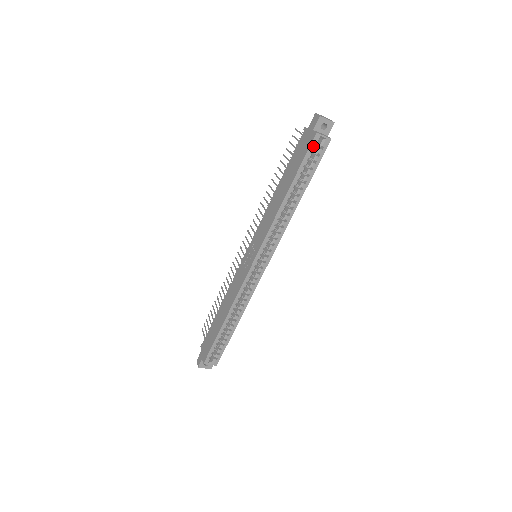
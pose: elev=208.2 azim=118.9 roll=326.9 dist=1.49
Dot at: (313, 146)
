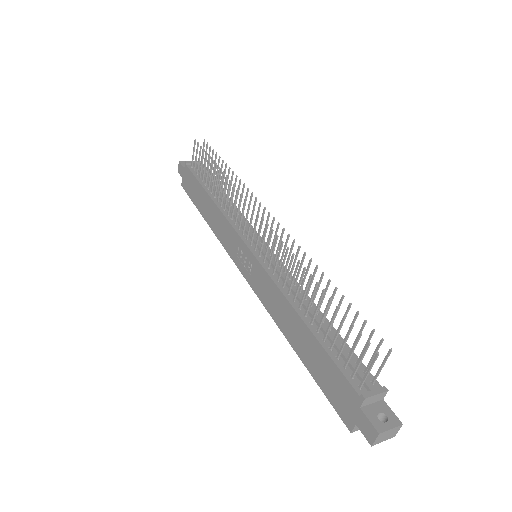
Dot at: (343, 413)
